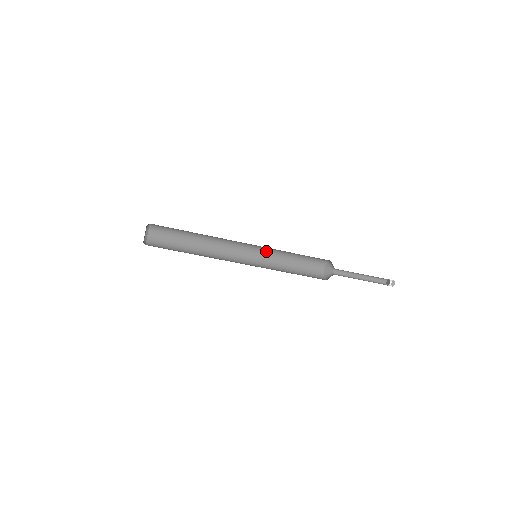
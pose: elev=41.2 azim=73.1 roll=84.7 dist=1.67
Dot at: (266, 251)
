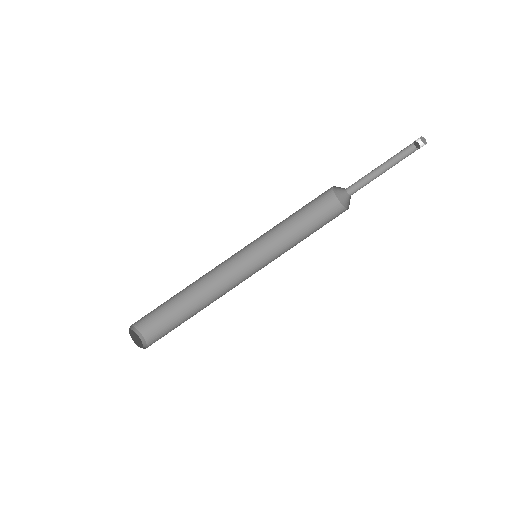
Dot at: (273, 256)
